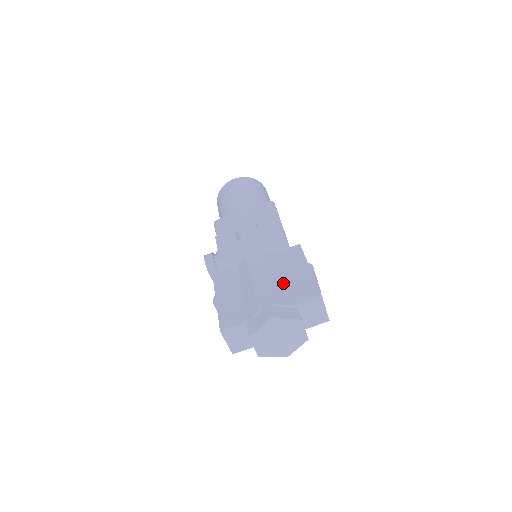
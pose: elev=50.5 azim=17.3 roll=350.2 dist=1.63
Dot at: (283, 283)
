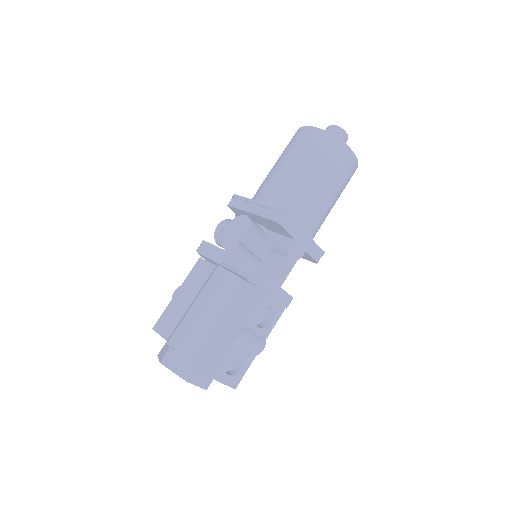
Dot at: (210, 328)
